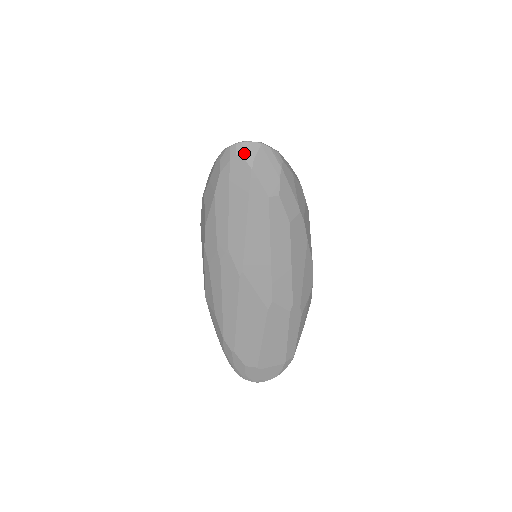
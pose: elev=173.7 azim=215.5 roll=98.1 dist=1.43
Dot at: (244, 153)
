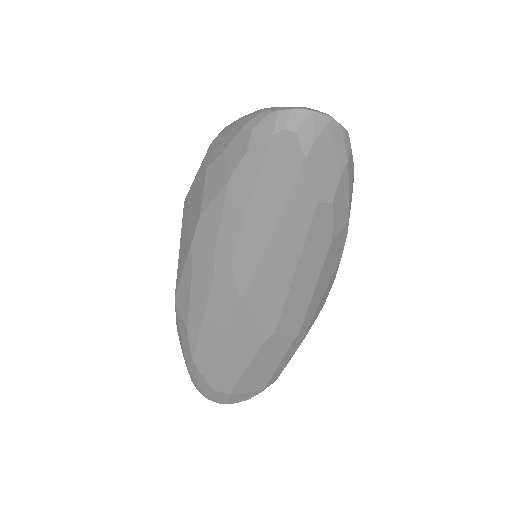
Dot at: (300, 129)
